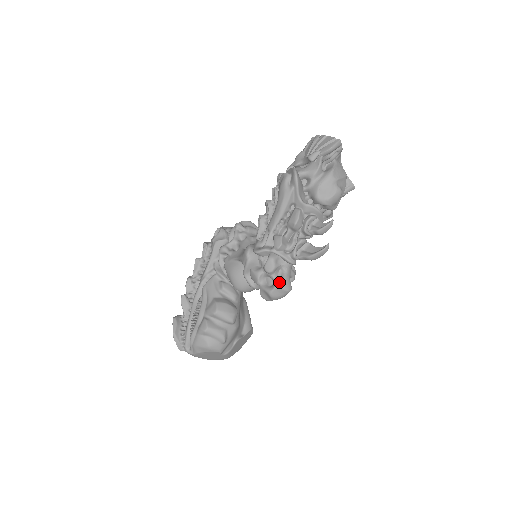
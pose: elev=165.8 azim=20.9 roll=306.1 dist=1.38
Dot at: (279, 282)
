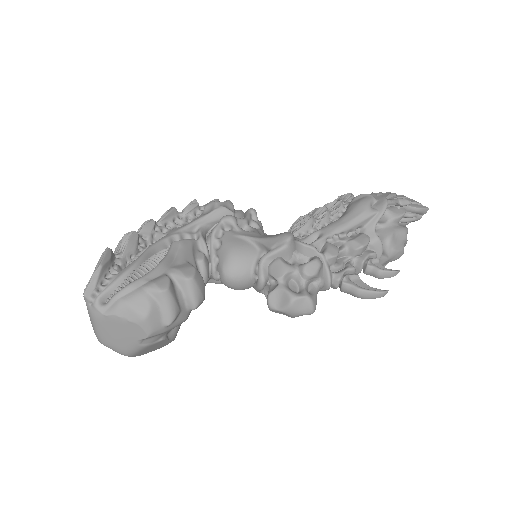
Dot at: (310, 294)
